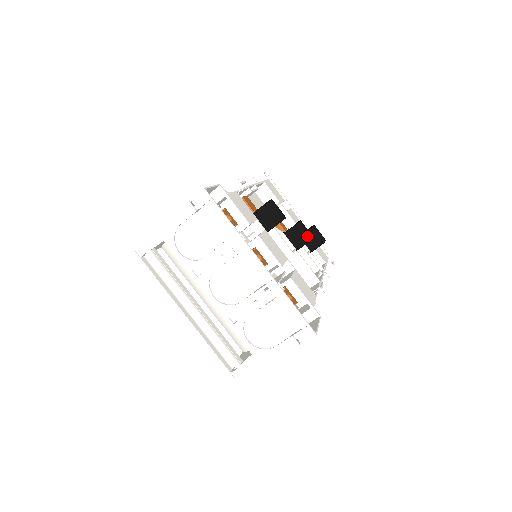
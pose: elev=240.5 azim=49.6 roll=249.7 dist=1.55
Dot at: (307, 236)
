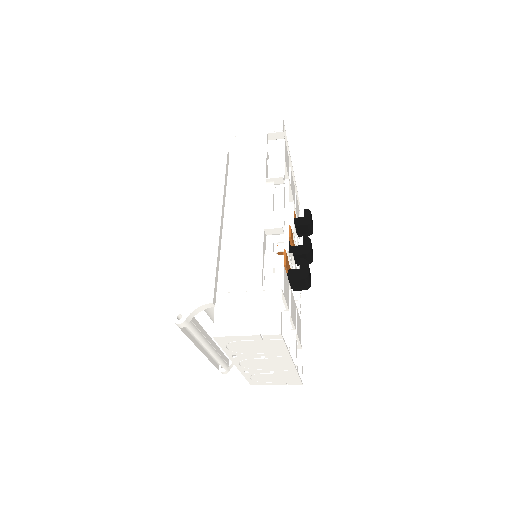
Dot at: (311, 259)
